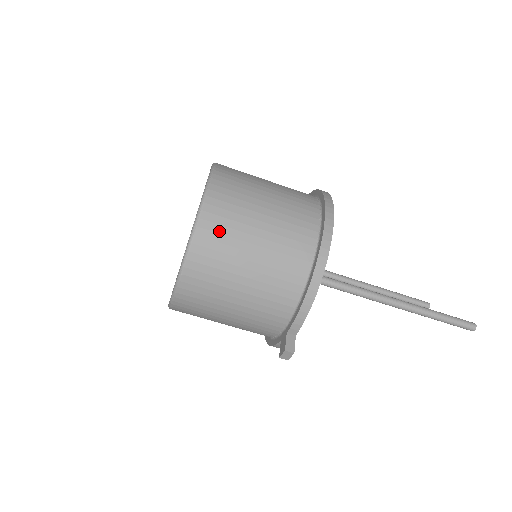
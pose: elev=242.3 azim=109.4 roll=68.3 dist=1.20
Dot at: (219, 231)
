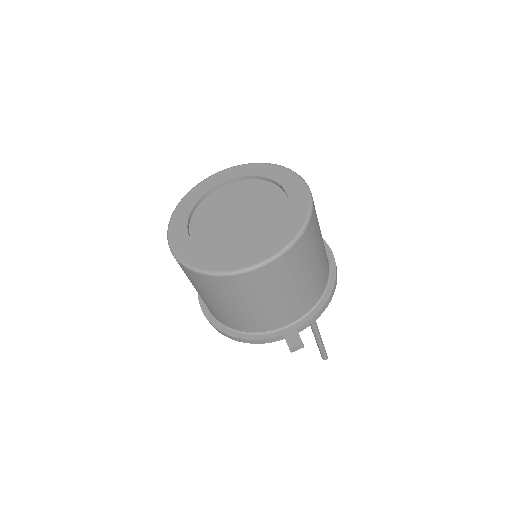
Dot at: (315, 227)
